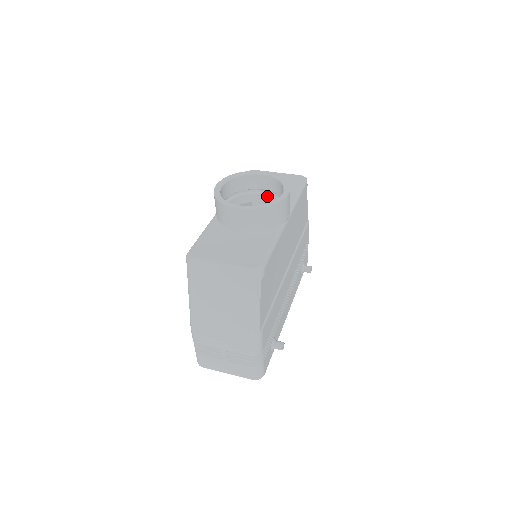
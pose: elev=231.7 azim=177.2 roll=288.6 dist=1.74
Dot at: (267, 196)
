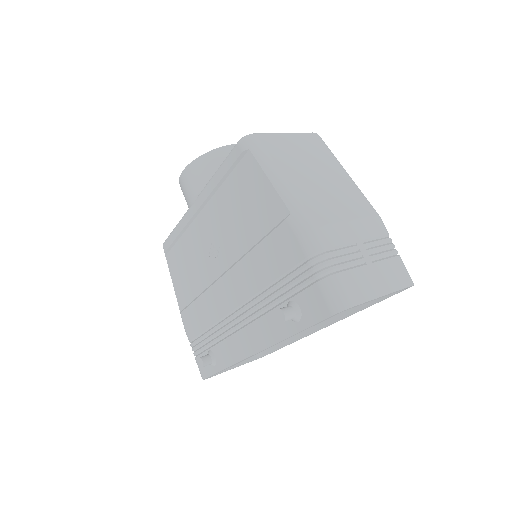
Dot at: occluded
